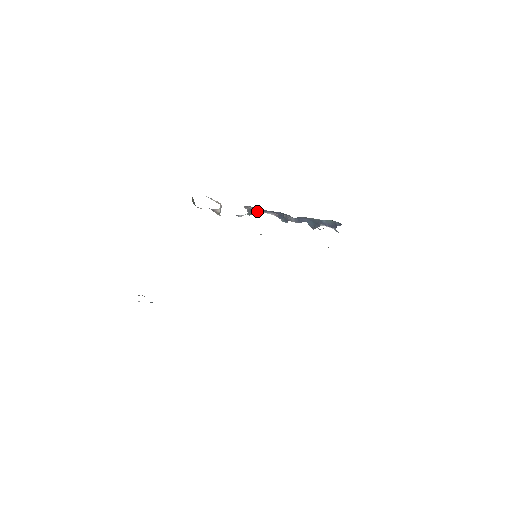
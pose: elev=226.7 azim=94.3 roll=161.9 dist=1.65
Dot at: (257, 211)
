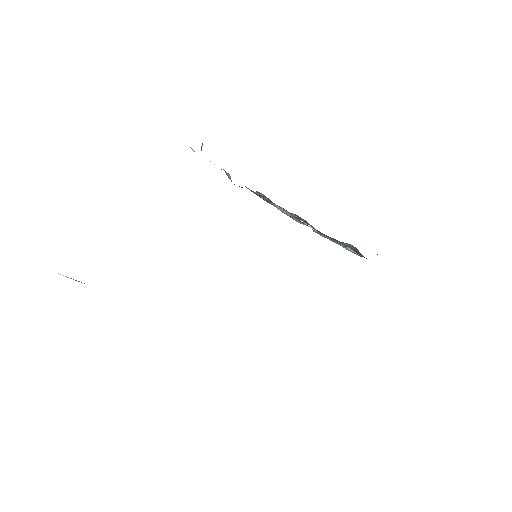
Dot at: (271, 201)
